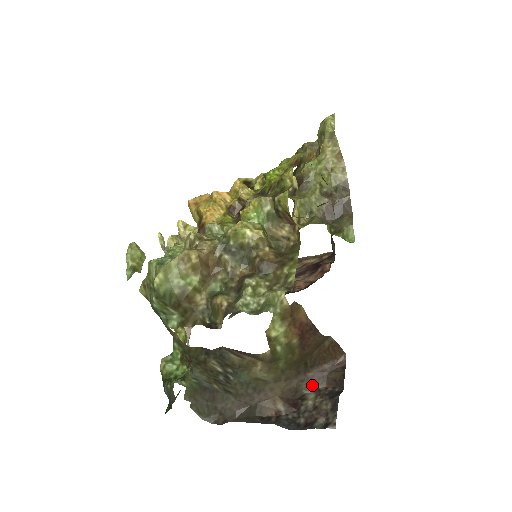
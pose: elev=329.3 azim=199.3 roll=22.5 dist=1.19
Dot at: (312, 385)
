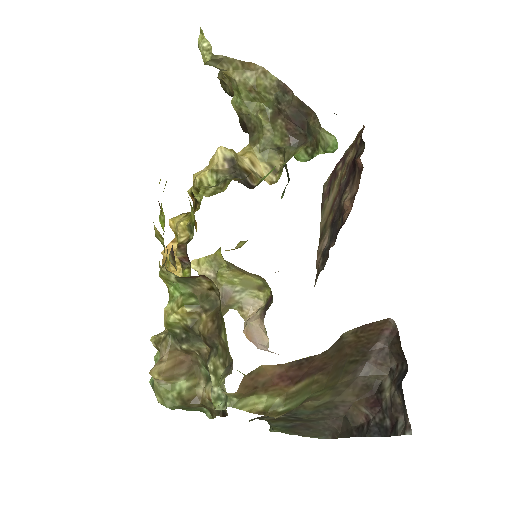
Dot at: (382, 369)
